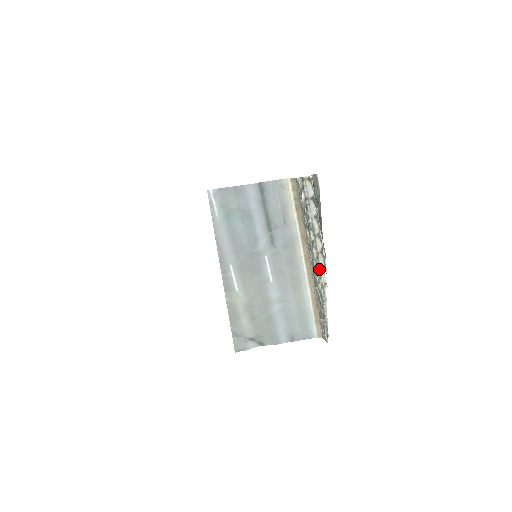
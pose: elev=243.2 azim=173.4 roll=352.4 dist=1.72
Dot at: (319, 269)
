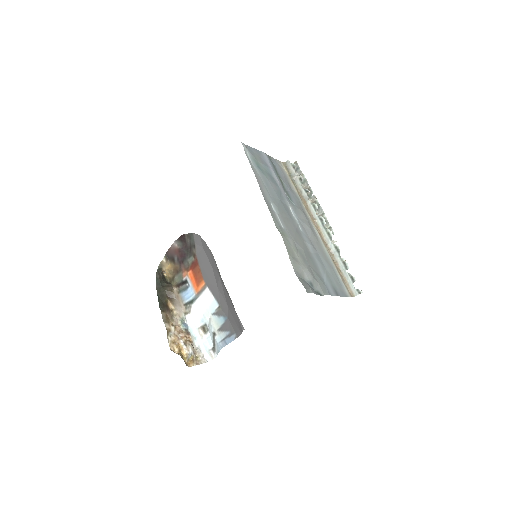
Dot at: occluded
